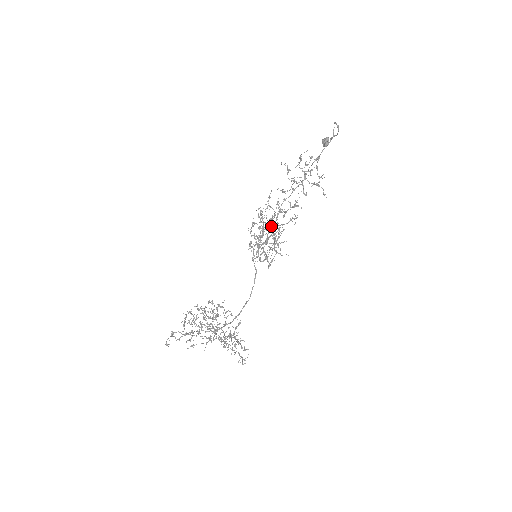
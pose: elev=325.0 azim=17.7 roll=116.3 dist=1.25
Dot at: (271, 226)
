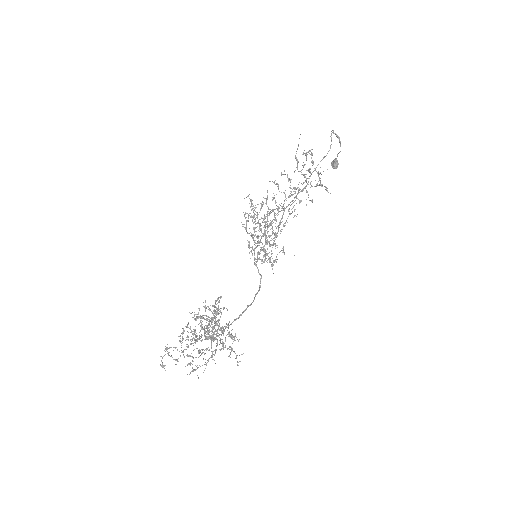
Dot at: (265, 216)
